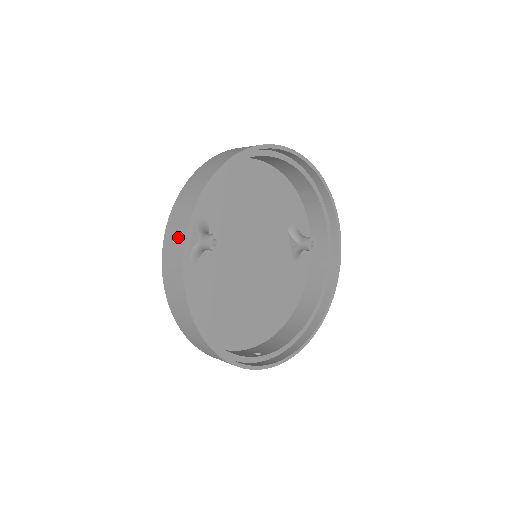
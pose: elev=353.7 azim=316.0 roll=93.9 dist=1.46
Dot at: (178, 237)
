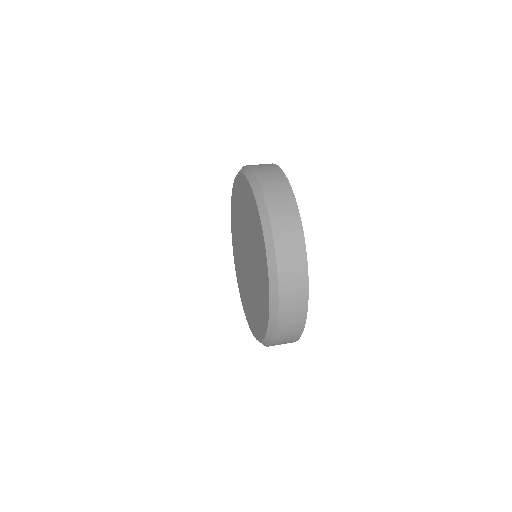
Dot at: (299, 291)
